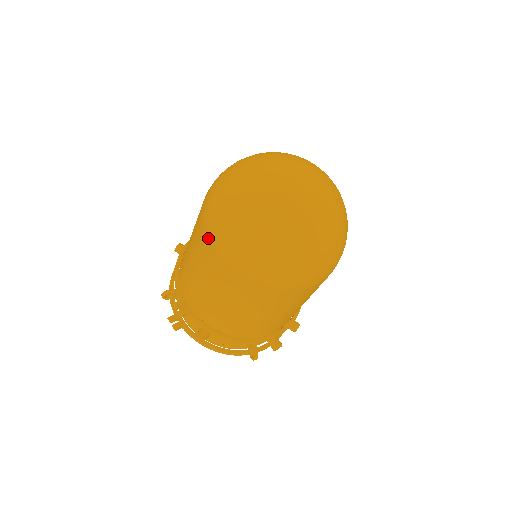
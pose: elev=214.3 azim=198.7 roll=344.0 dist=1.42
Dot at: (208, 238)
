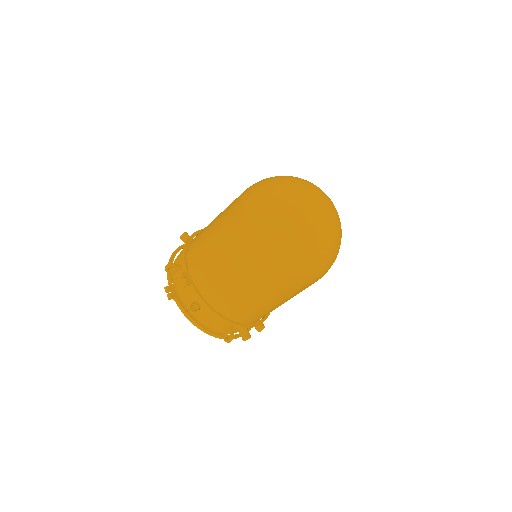
Dot at: (245, 221)
